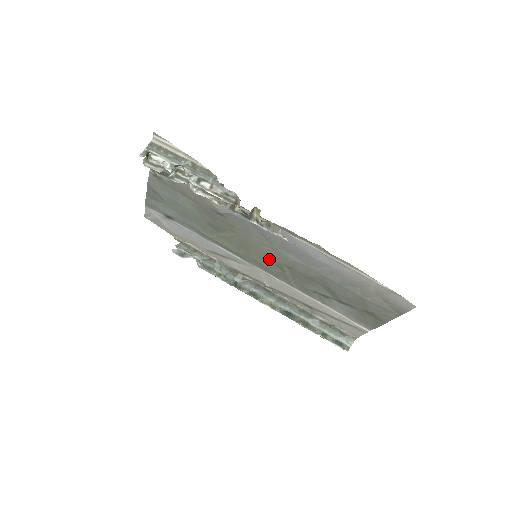
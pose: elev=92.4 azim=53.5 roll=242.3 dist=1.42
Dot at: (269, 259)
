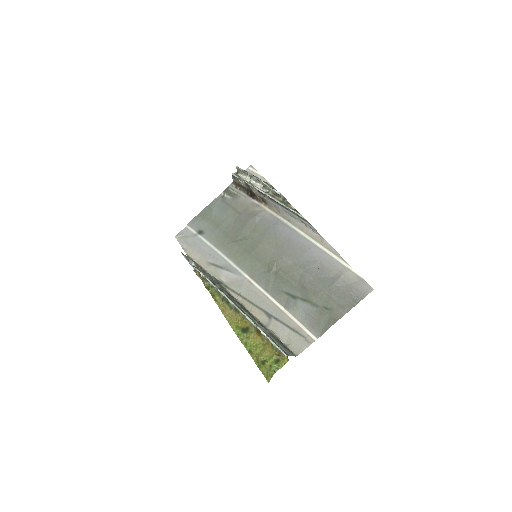
Dot at: (265, 260)
